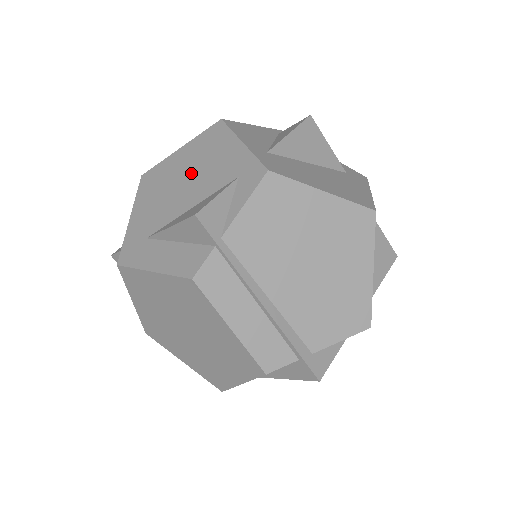
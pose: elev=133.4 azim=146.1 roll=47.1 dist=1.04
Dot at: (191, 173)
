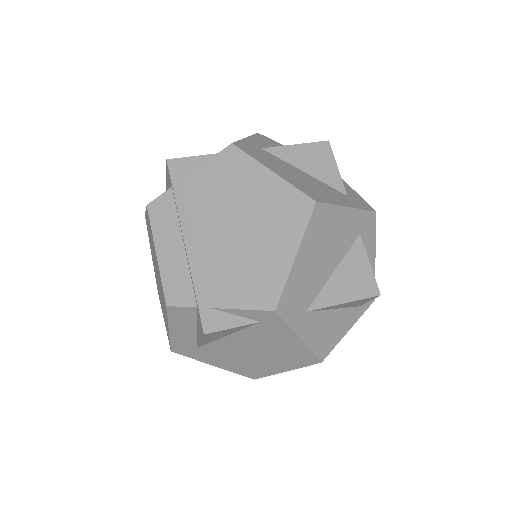
Dot at: occluded
